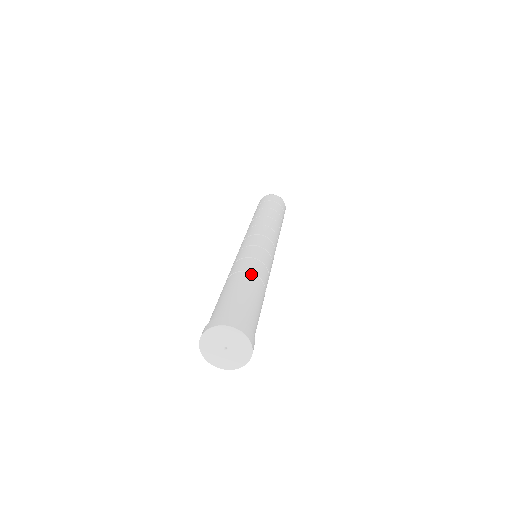
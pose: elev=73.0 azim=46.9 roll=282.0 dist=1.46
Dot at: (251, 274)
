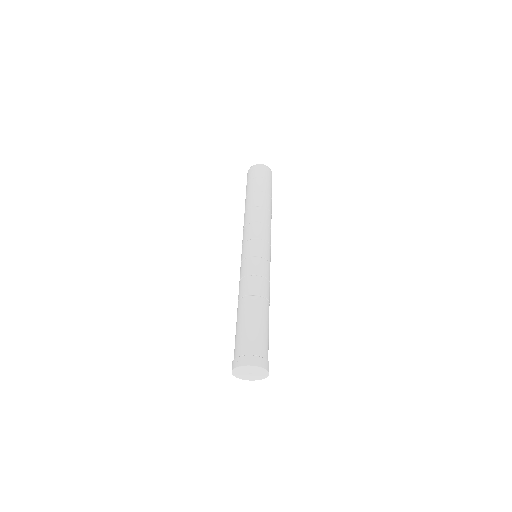
Dot at: (259, 298)
